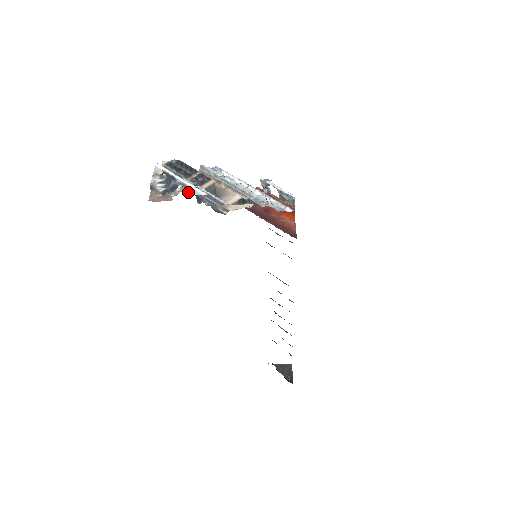
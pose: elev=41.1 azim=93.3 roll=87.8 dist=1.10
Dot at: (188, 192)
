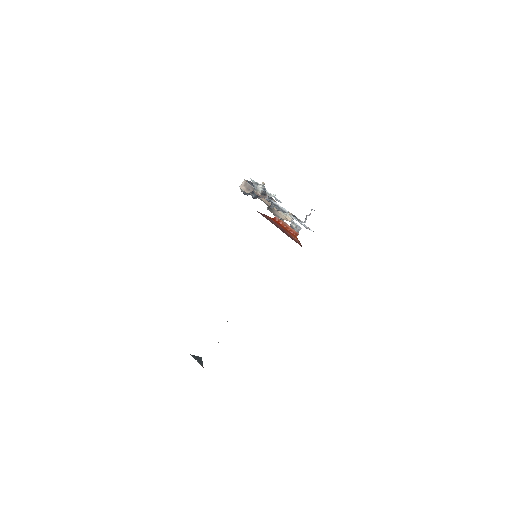
Dot at: (275, 199)
